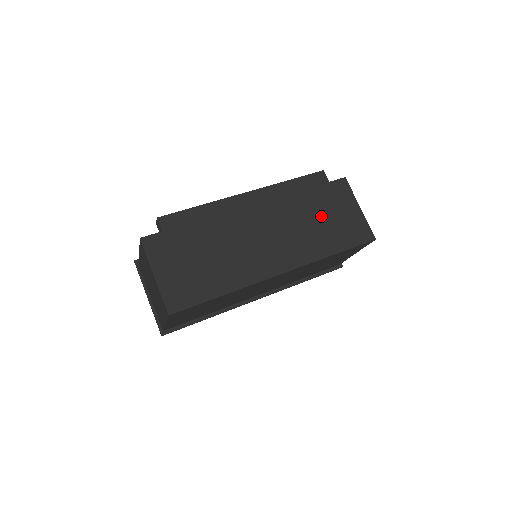
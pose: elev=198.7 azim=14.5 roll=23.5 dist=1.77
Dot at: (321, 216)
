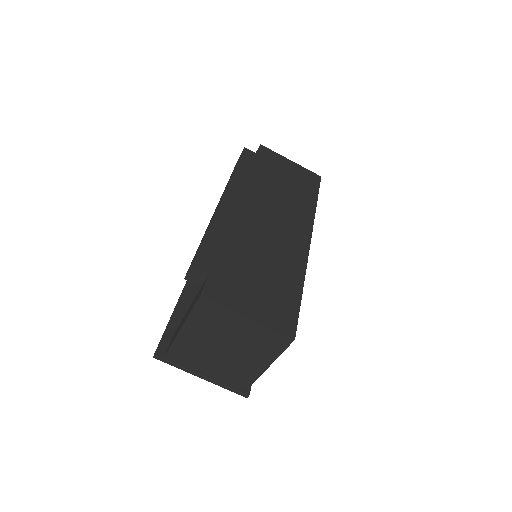
Dot at: (281, 182)
